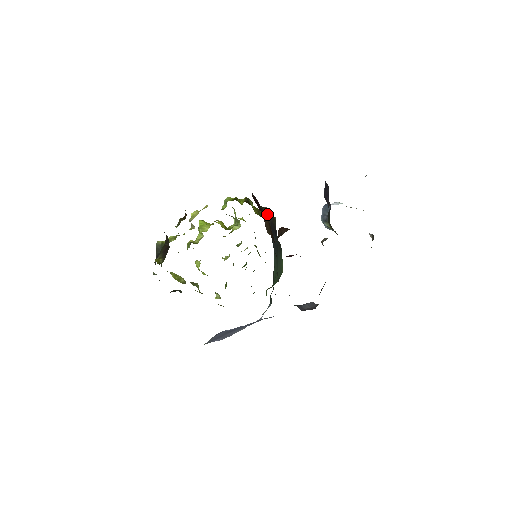
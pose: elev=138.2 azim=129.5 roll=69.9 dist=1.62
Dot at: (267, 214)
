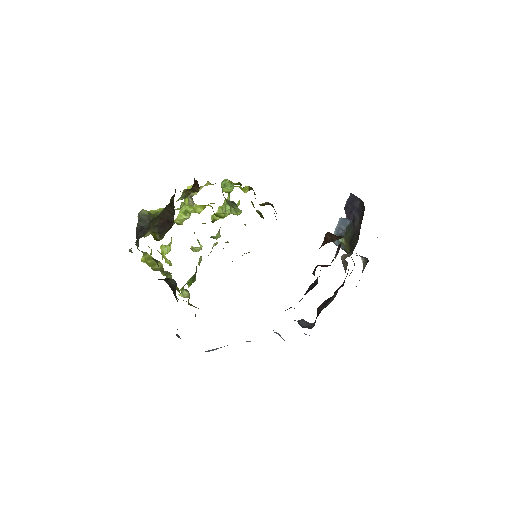
Dot at: occluded
